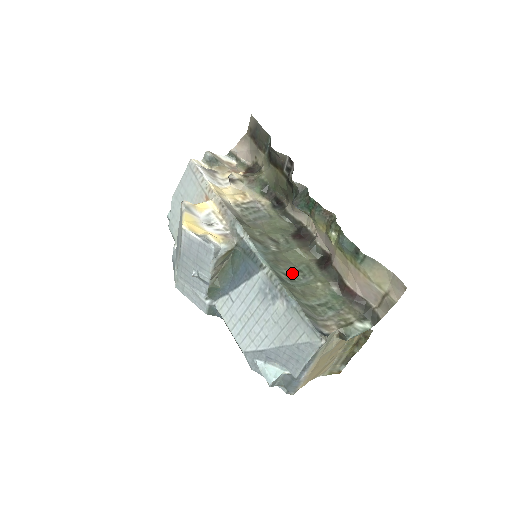
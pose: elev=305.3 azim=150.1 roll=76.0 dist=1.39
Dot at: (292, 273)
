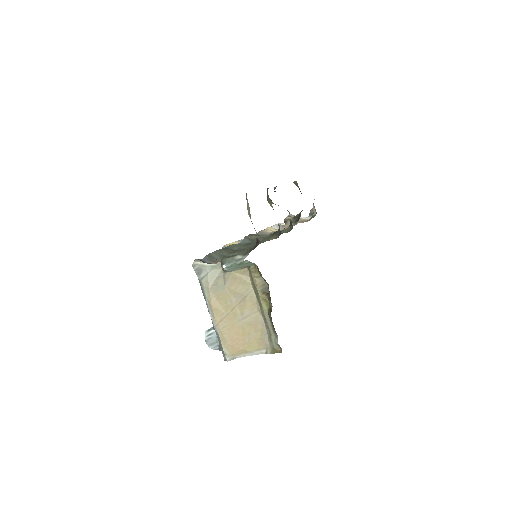
Dot at: (246, 248)
